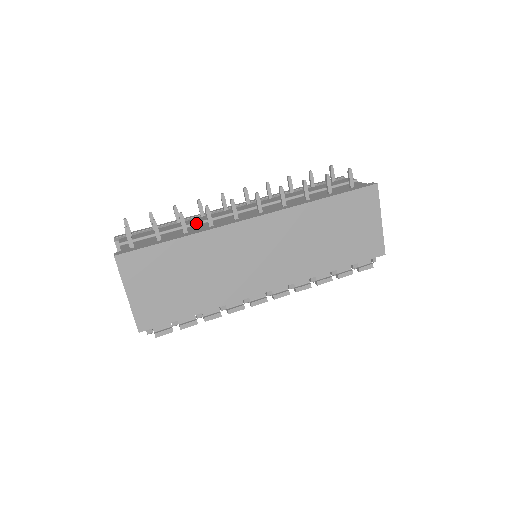
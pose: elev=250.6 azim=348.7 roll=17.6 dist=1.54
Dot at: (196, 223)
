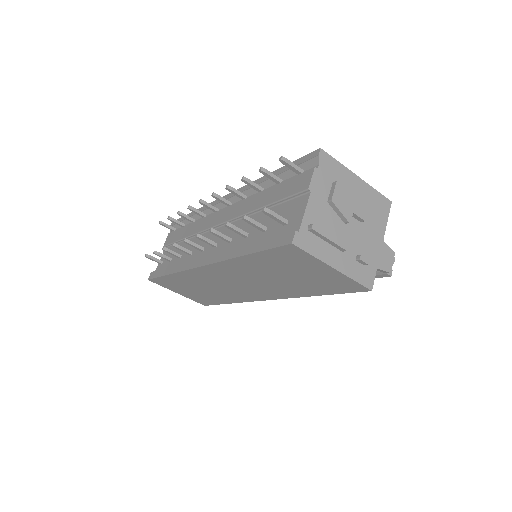
Dot at: (192, 236)
